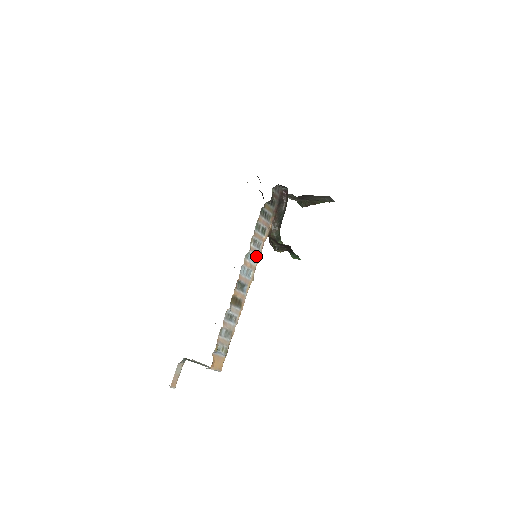
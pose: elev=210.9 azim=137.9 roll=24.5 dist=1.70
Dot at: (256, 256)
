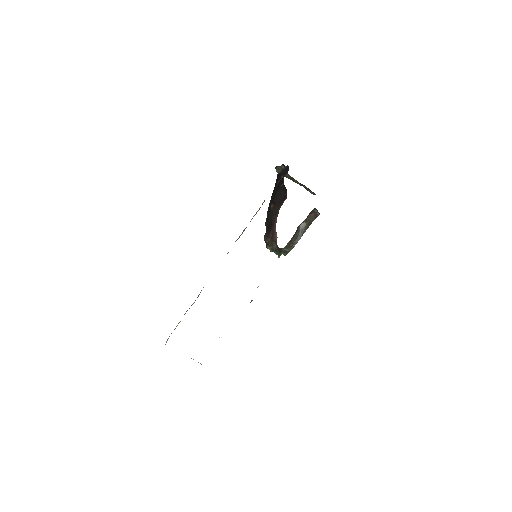
Dot at: occluded
